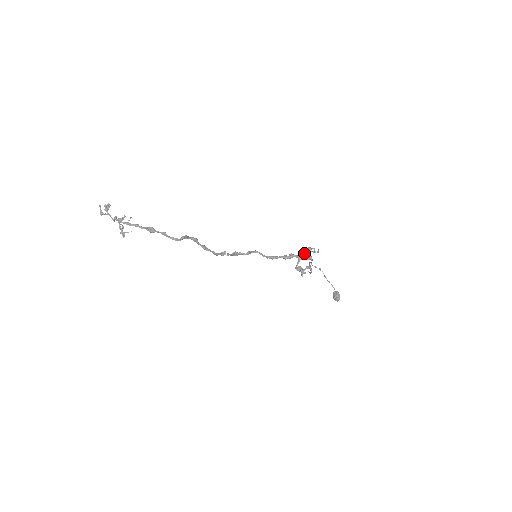
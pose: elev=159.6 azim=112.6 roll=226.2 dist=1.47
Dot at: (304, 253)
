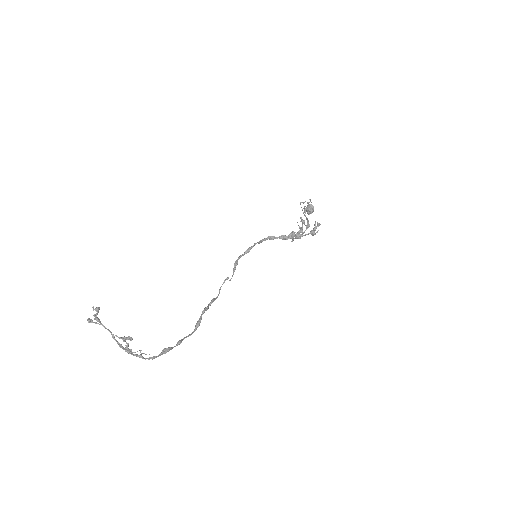
Dot at: (303, 223)
